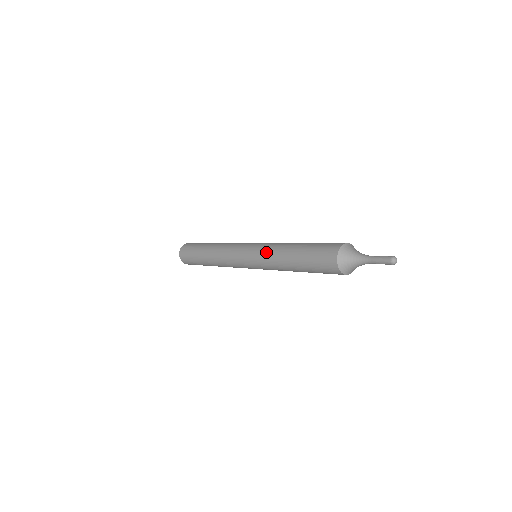
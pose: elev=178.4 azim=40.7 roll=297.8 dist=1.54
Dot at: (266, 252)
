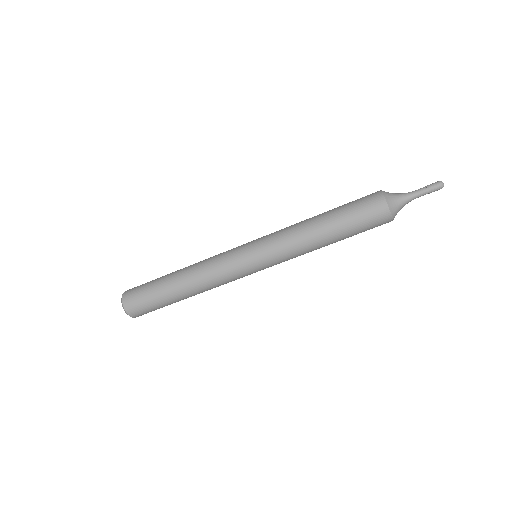
Dot at: occluded
